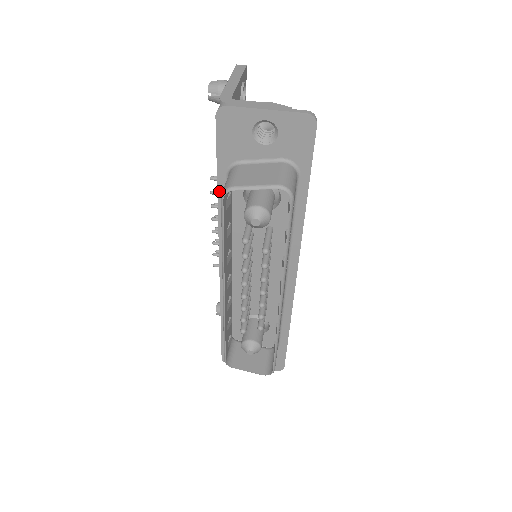
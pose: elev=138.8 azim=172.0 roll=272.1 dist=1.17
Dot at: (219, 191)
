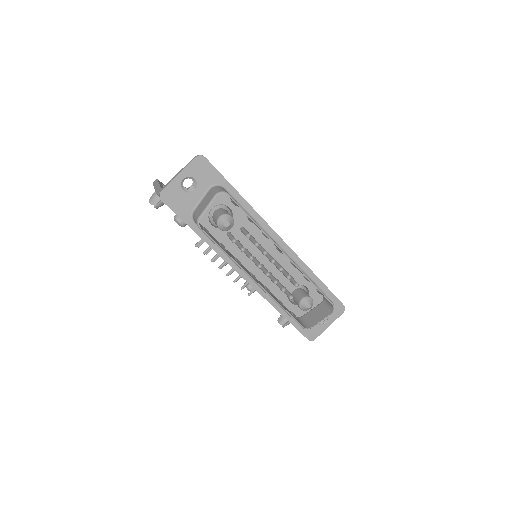
Dot at: (200, 236)
